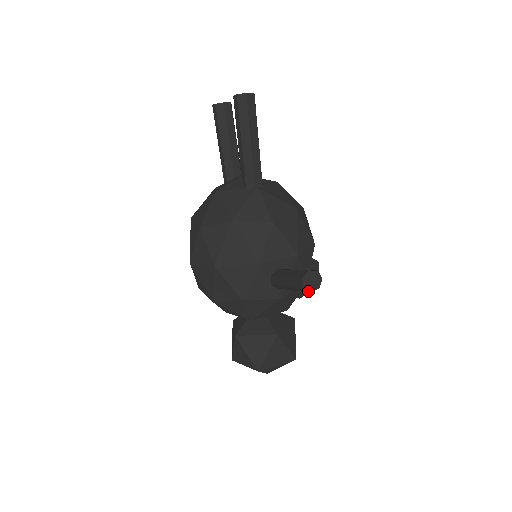
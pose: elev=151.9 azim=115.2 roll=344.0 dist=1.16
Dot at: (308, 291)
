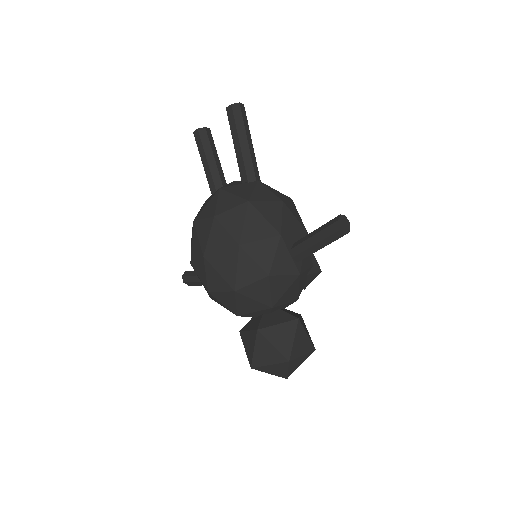
Dot at: (344, 233)
